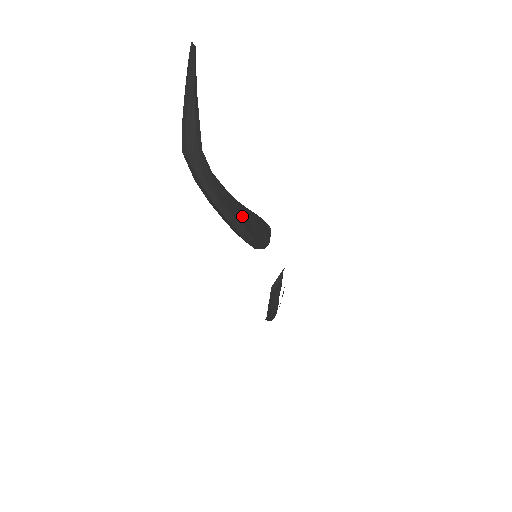
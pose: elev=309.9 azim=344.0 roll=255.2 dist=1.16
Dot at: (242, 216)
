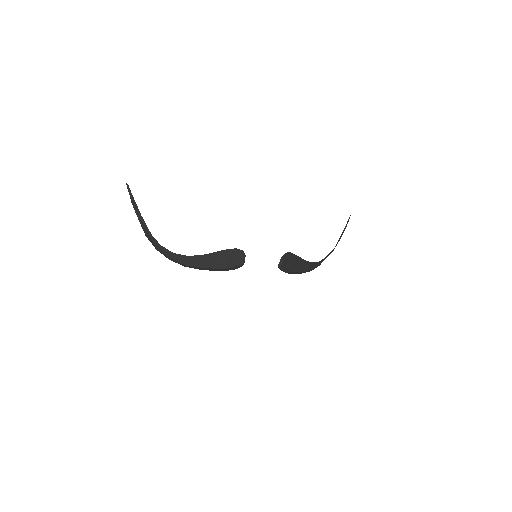
Dot at: (209, 262)
